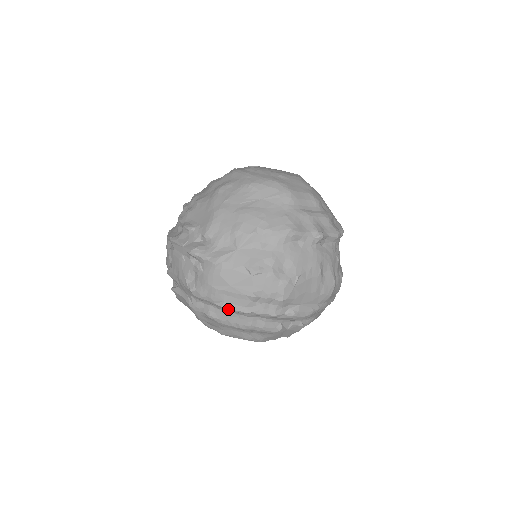
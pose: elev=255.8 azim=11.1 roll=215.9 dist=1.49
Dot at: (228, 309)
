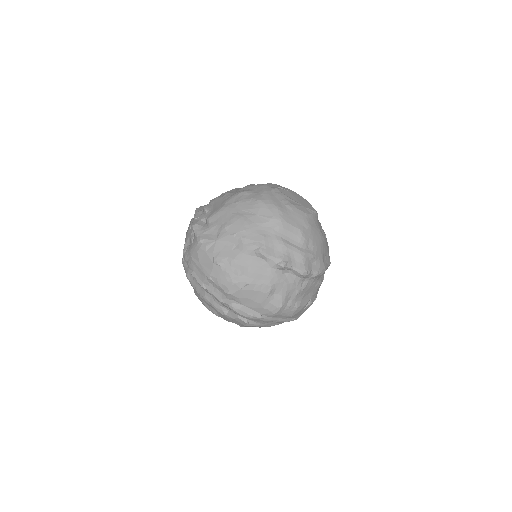
Dot at: (194, 278)
